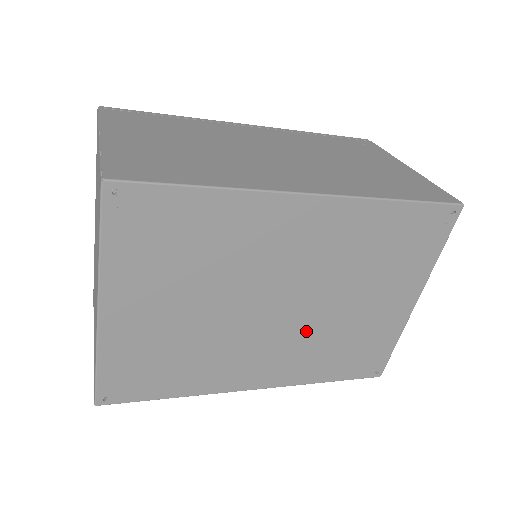
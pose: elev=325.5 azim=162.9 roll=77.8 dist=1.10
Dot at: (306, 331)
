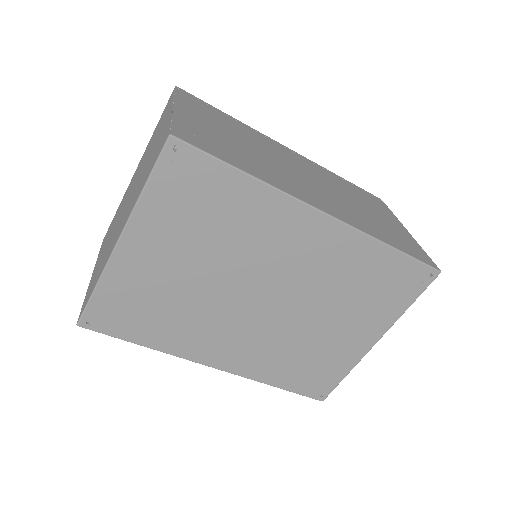
Dot at: (276, 331)
